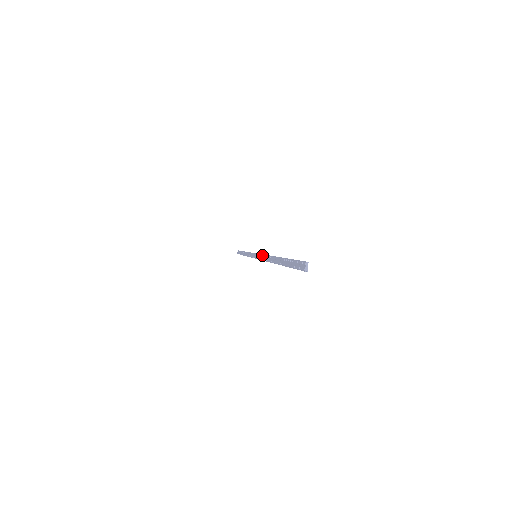
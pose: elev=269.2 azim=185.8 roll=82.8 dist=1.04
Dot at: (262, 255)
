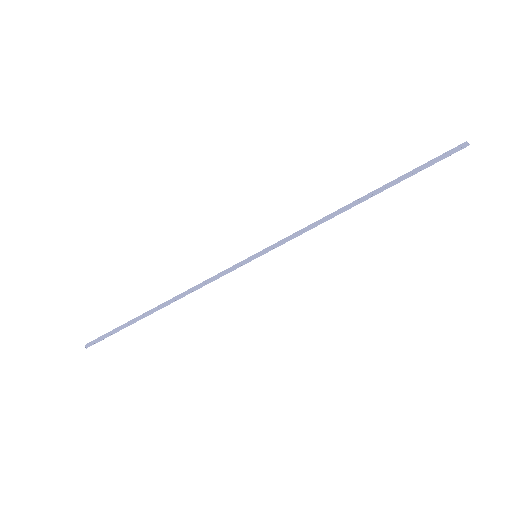
Dot at: (301, 229)
